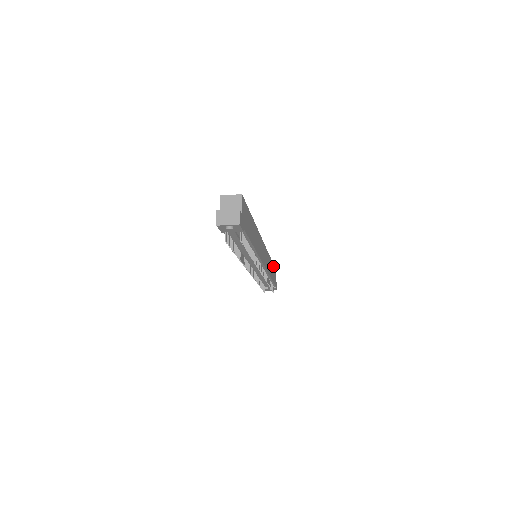
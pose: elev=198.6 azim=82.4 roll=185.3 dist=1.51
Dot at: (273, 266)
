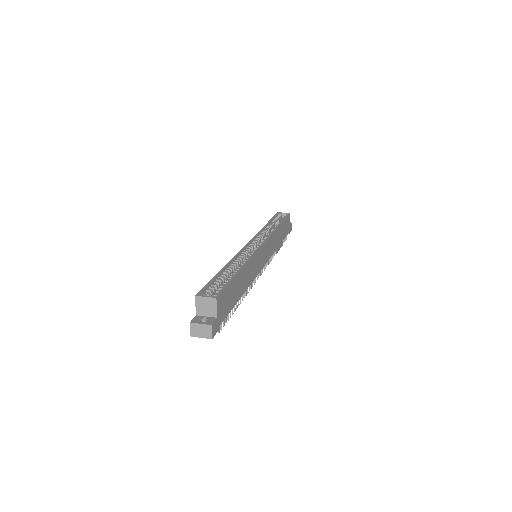
Dot at: (285, 221)
